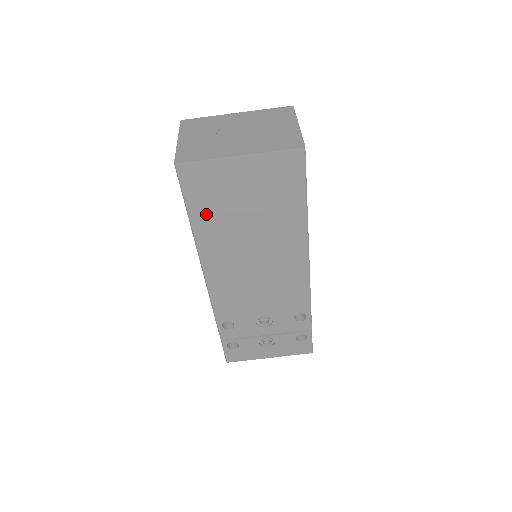
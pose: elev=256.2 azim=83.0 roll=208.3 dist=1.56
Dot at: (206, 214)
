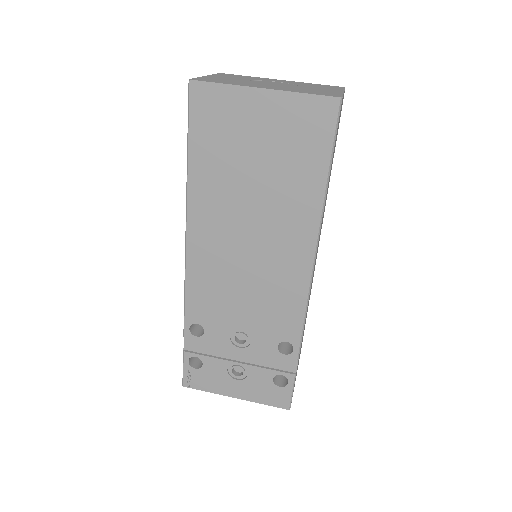
Dot at: (208, 159)
